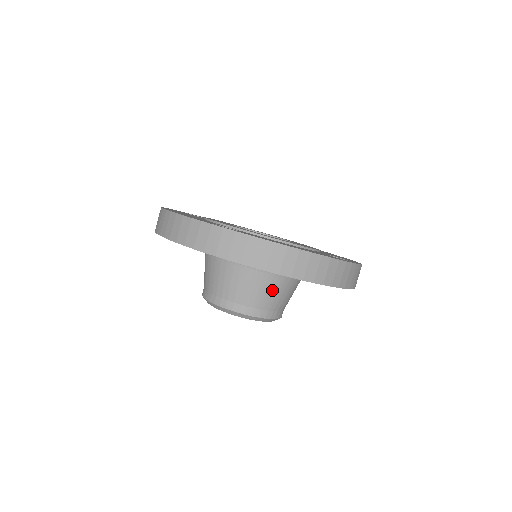
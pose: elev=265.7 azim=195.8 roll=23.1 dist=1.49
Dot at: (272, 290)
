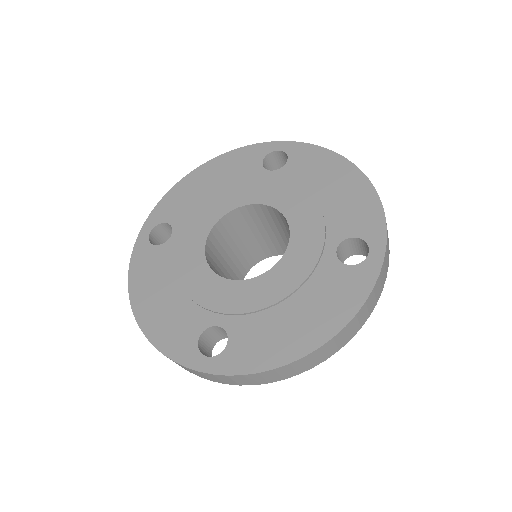
Dot at: occluded
